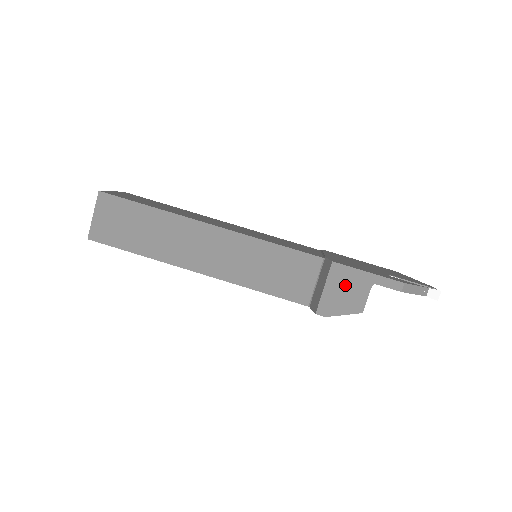
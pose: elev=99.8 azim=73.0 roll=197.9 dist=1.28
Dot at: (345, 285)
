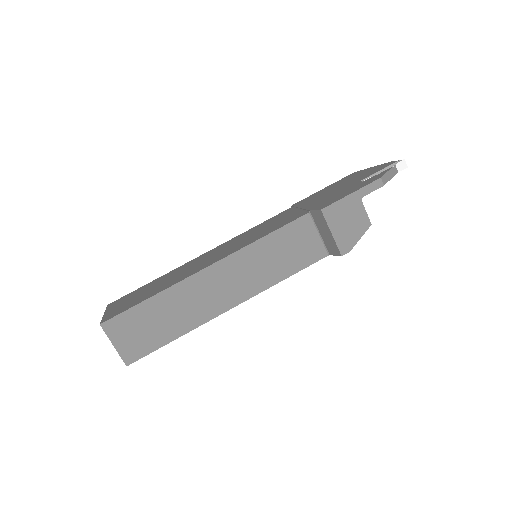
Dot at: (344, 217)
